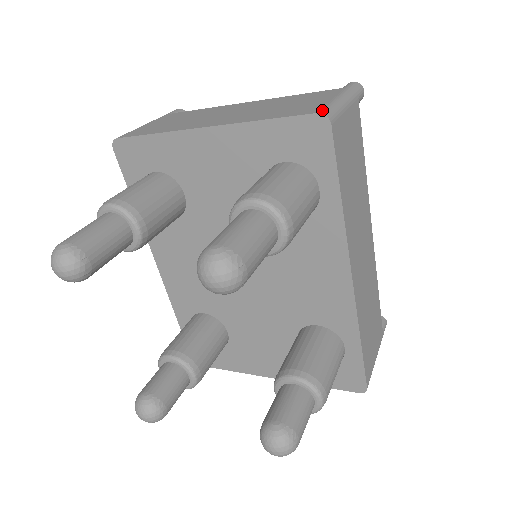
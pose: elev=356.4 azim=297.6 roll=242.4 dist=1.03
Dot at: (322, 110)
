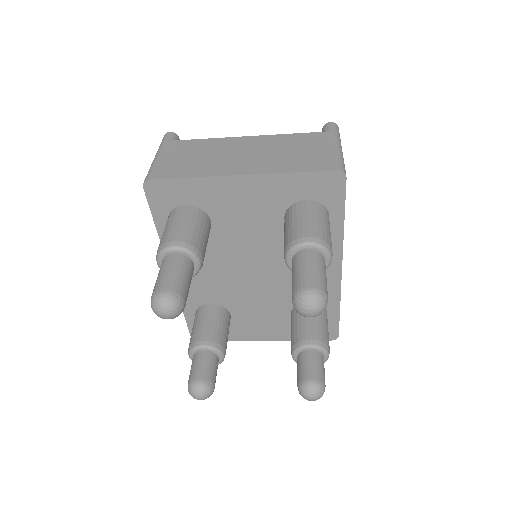
Dot at: (339, 166)
